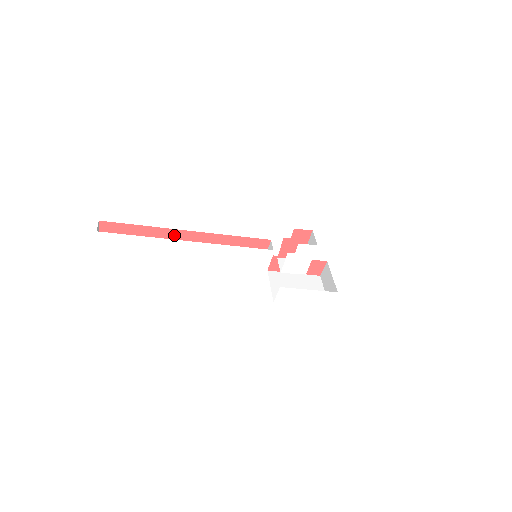
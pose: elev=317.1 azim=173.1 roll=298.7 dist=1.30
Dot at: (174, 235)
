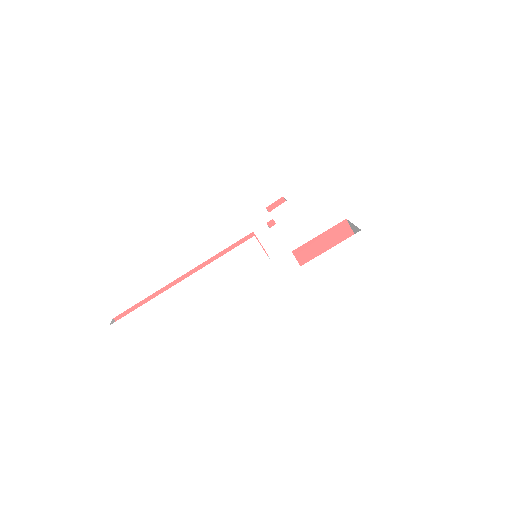
Dot at: occluded
